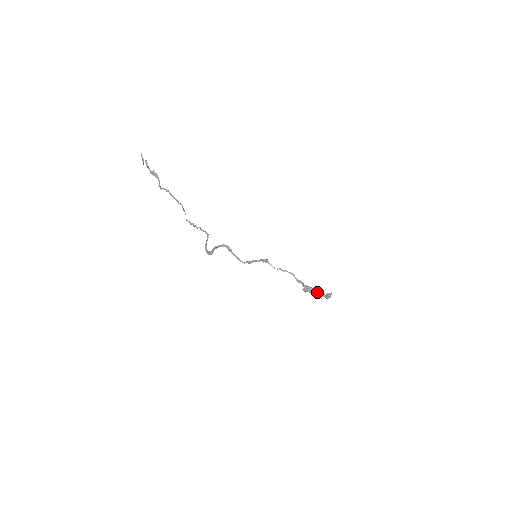
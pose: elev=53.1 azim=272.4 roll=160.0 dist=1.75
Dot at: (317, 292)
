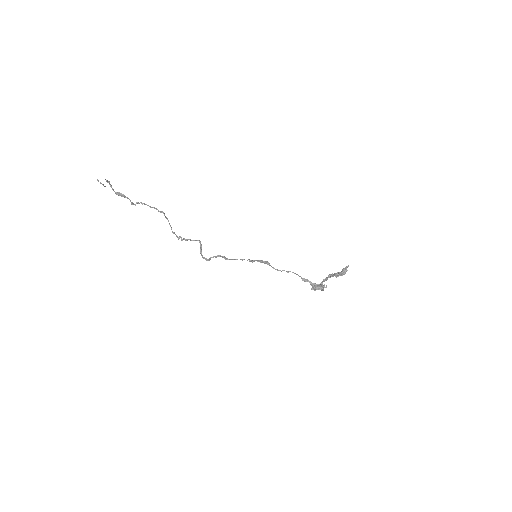
Dot at: (330, 277)
